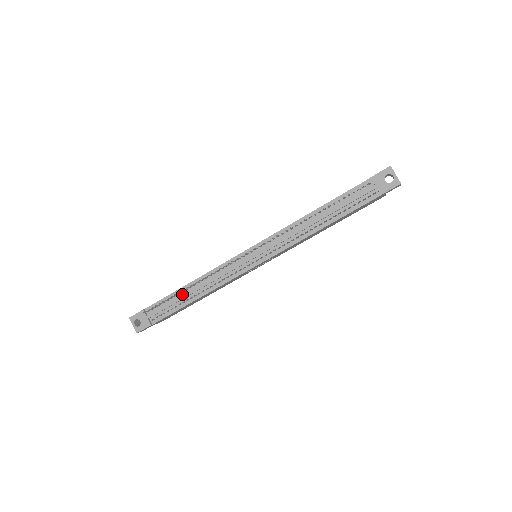
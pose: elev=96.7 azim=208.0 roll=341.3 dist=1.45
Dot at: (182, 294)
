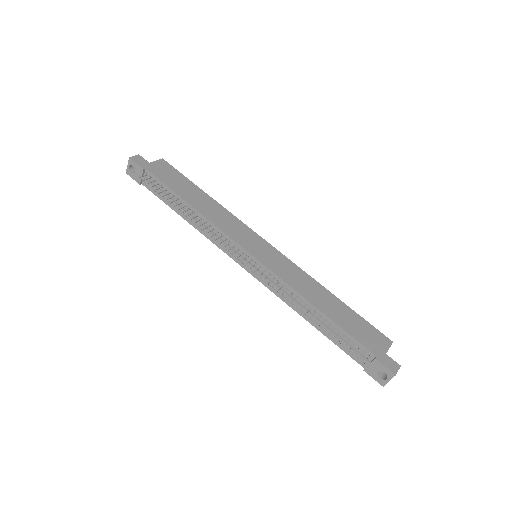
Dot at: (180, 203)
